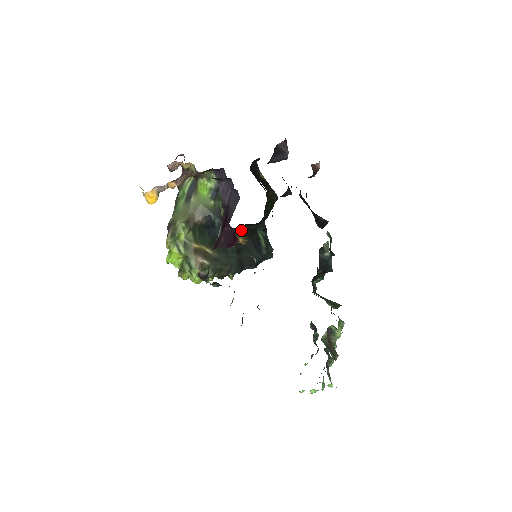
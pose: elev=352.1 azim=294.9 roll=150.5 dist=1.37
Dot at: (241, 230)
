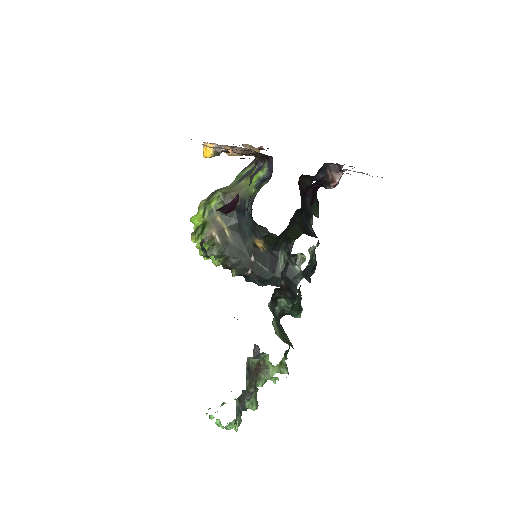
Dot at: (263, 232)
